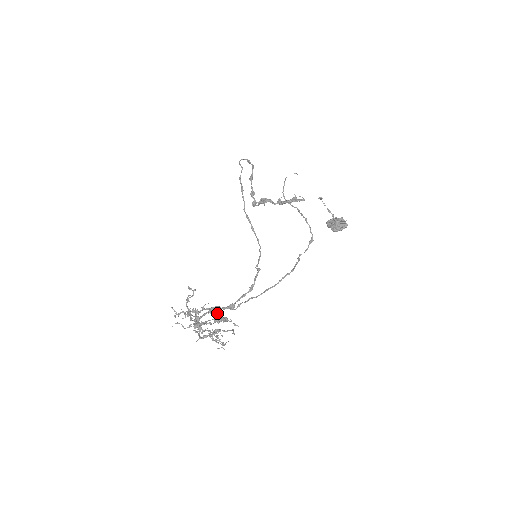
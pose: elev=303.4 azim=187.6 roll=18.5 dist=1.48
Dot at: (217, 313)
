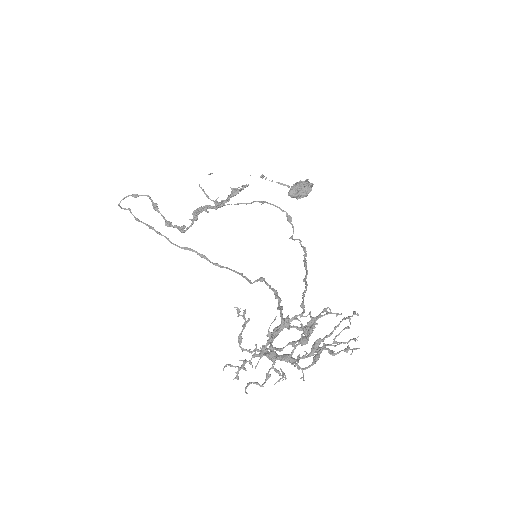
Dot at: (294, 326)
